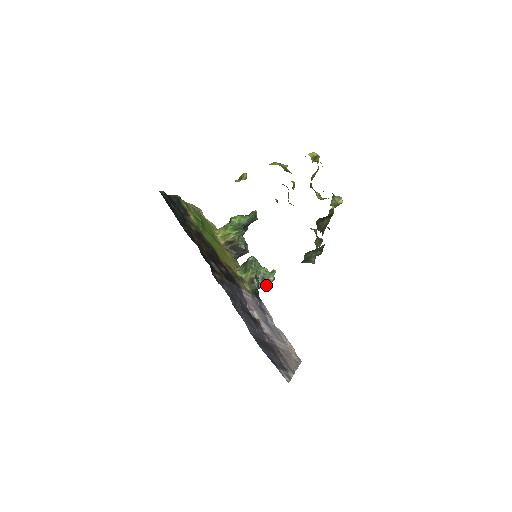
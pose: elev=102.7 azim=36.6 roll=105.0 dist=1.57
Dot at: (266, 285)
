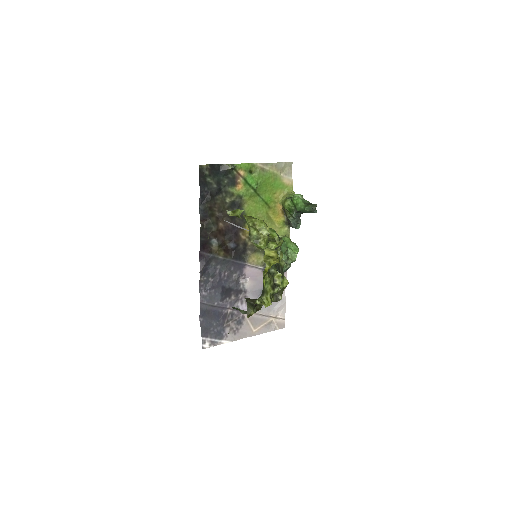
Dot at: occluded
